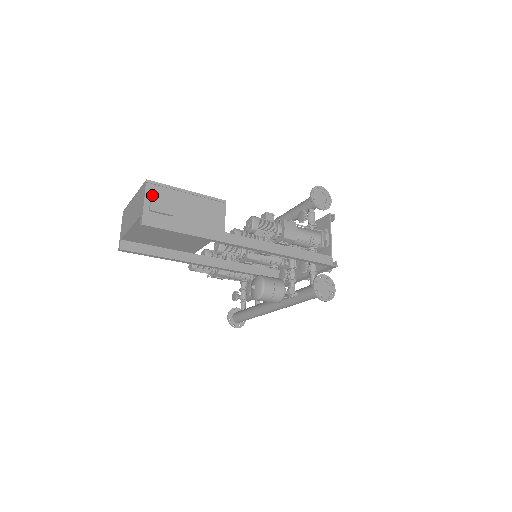
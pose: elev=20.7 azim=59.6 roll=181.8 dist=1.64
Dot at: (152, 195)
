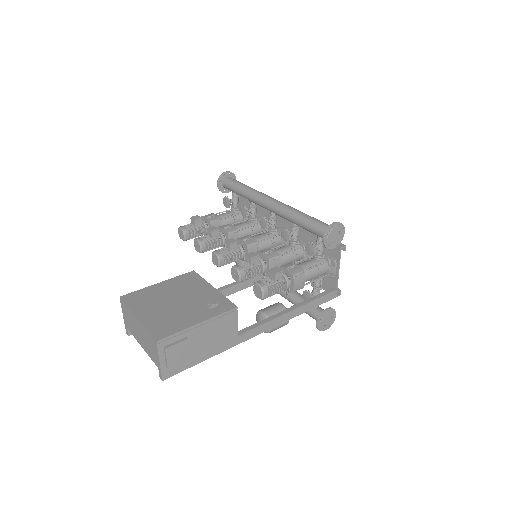
Dot at: (166, 354)
